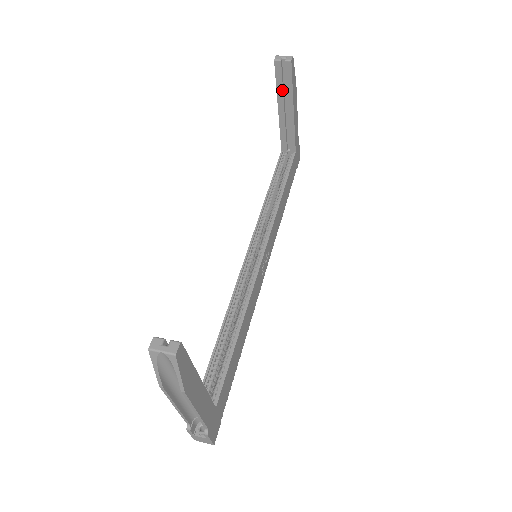
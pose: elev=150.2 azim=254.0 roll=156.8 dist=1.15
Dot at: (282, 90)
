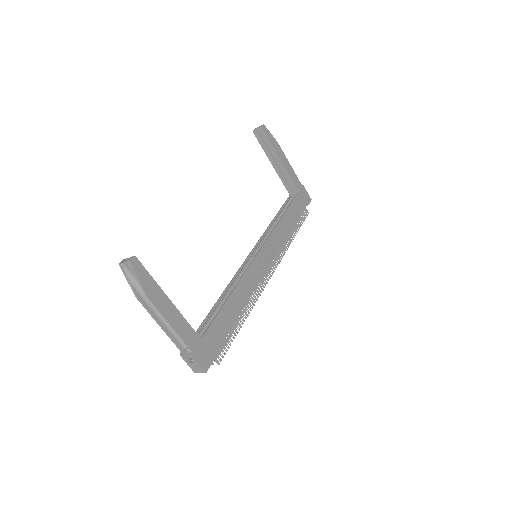
Dot at: (267, 149)
